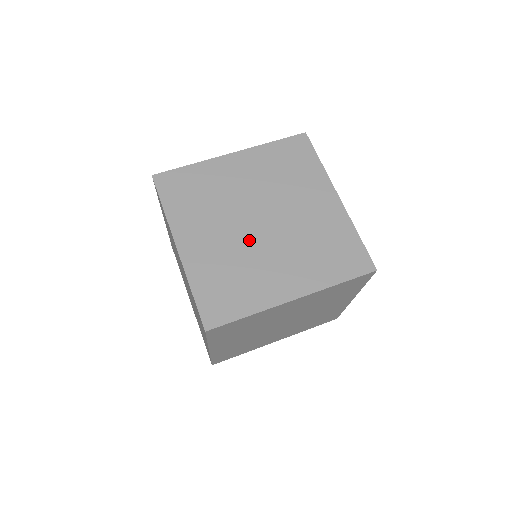
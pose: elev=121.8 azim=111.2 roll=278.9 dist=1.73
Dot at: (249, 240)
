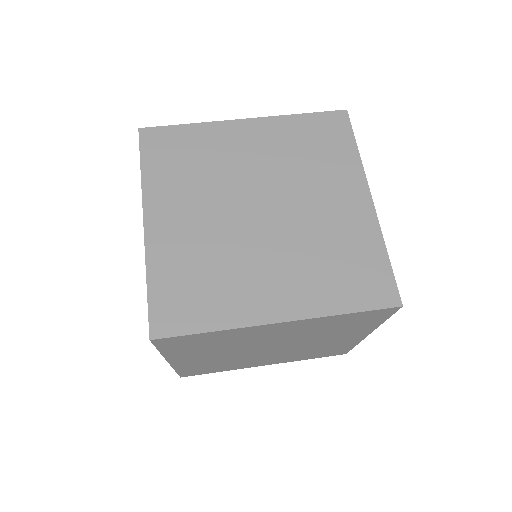
Dot at: (239, 232)
